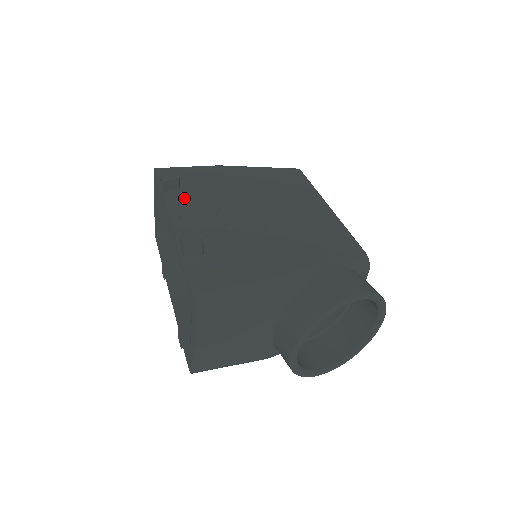
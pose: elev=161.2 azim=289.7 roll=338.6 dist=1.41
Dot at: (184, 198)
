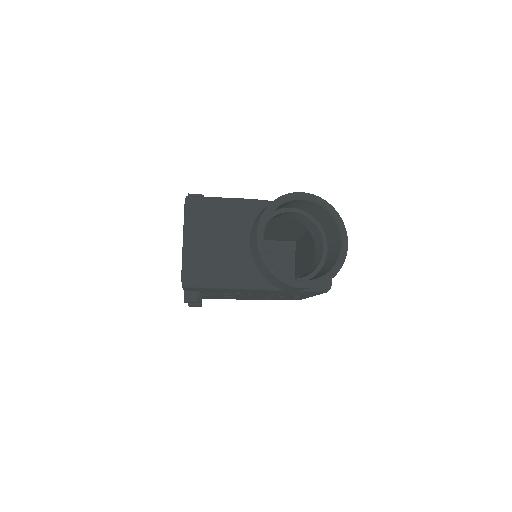
Dot at: occluded
